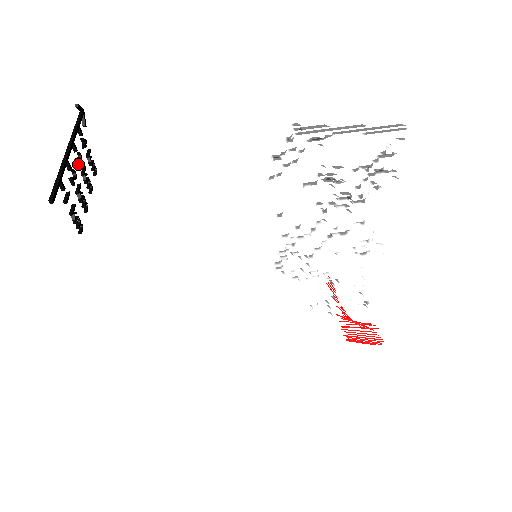
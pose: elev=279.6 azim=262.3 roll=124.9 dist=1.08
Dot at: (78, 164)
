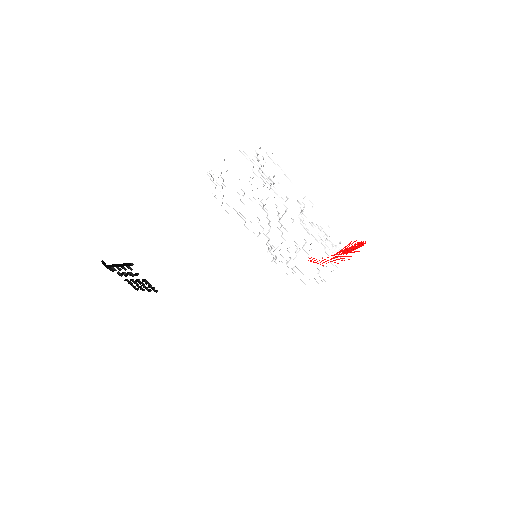
Dot at: (127, 275)
